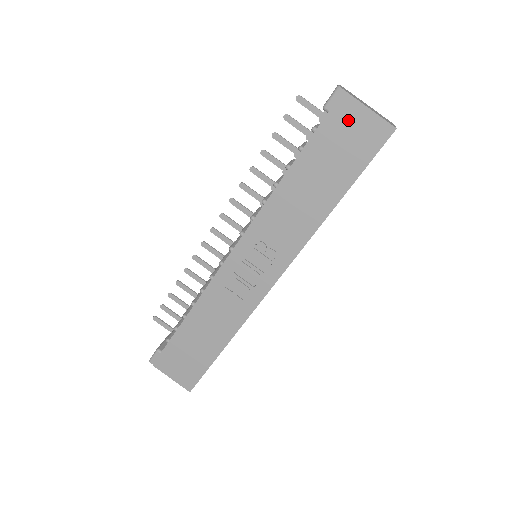
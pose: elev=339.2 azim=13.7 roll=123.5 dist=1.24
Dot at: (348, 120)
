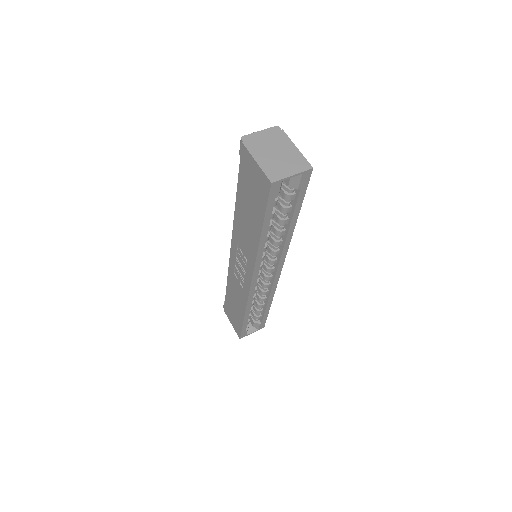
Dot at: (249, 168)
